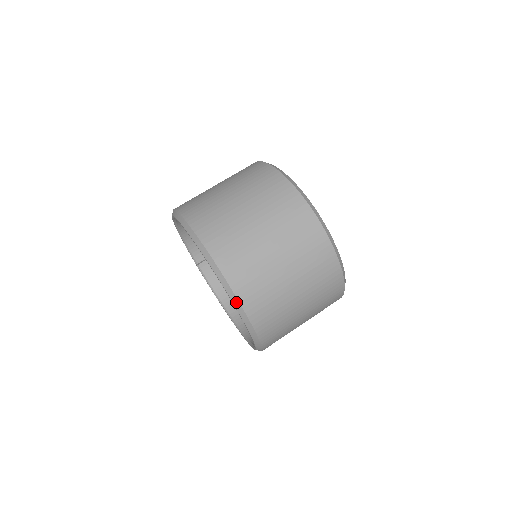
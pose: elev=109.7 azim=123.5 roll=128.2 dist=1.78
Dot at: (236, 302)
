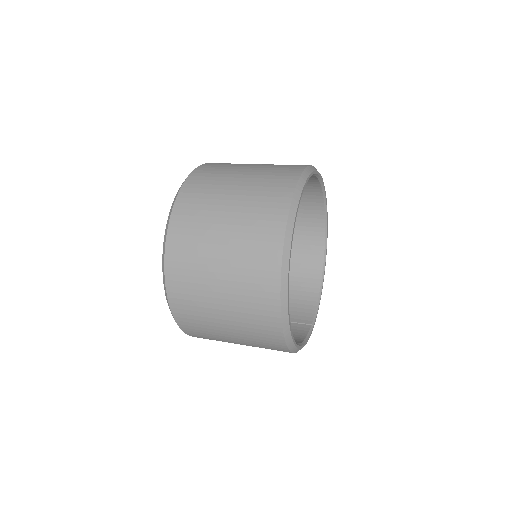
Dot at: occluded
